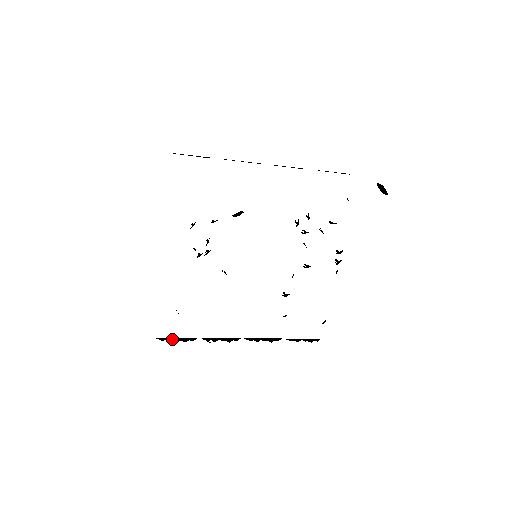
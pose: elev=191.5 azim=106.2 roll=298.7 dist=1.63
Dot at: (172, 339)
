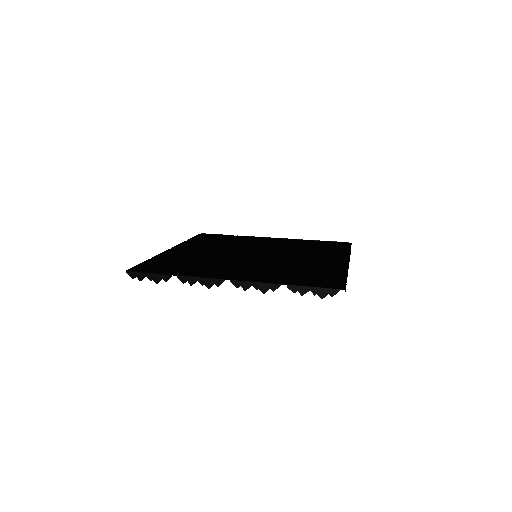
Dot at: occluded
